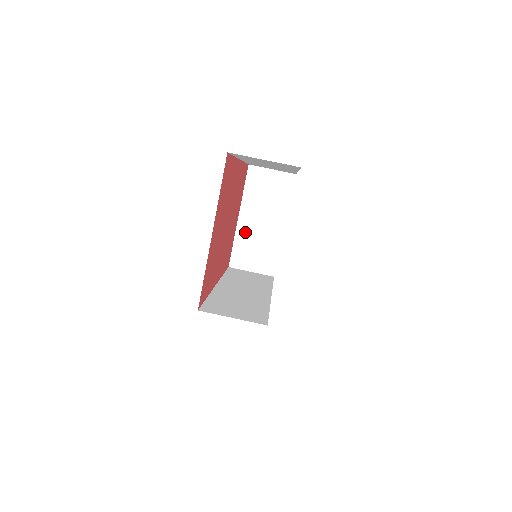
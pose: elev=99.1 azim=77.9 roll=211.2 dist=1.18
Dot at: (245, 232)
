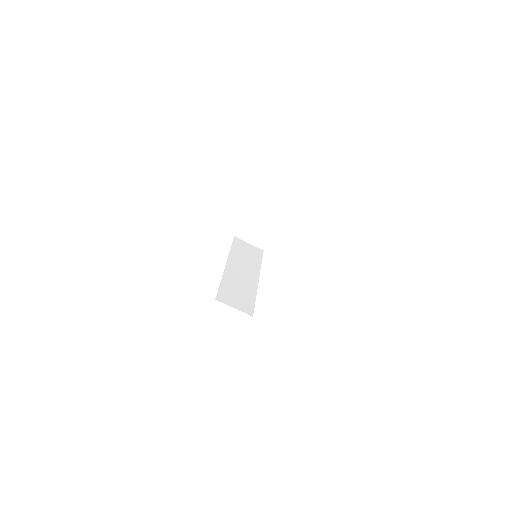
Dot at: (252, 217)
